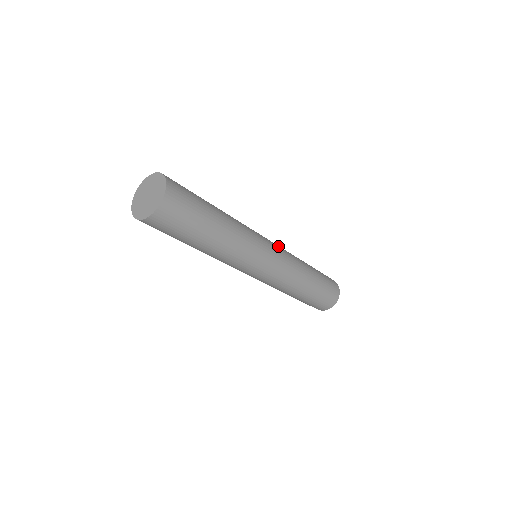
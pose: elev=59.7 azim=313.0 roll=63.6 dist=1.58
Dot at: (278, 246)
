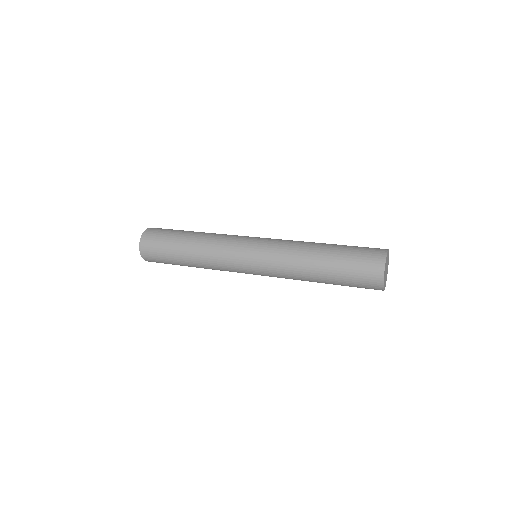
Dot at: (268, 241)
